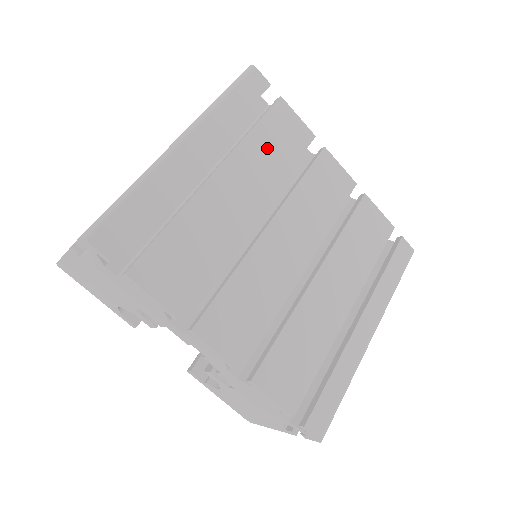
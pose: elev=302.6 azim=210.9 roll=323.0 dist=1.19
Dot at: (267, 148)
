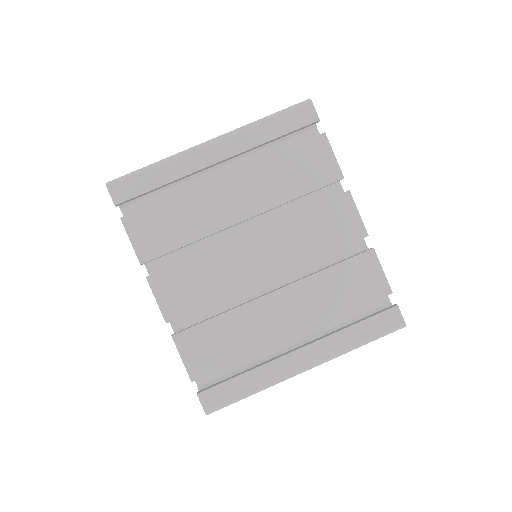
Dot at: (285, 172)
